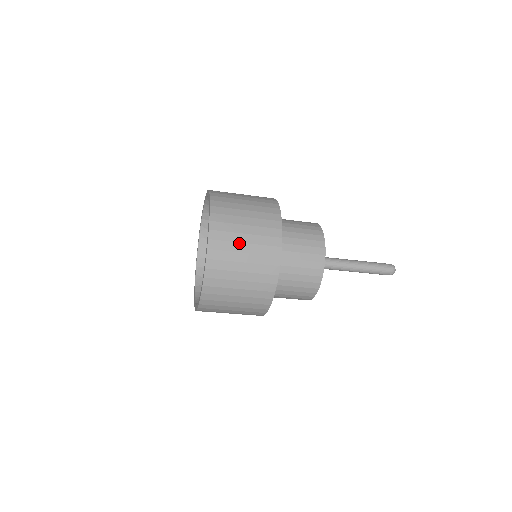
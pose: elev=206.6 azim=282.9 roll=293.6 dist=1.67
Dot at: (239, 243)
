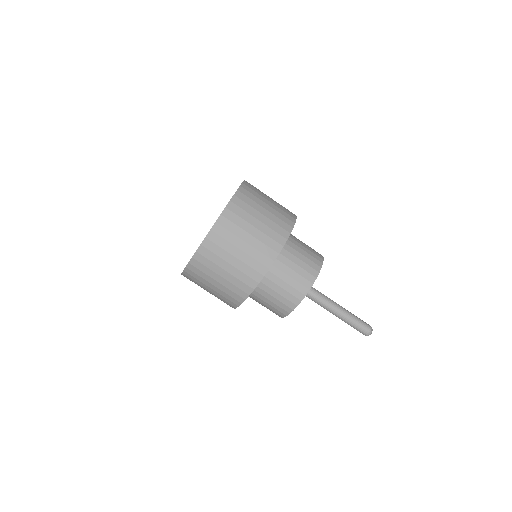
Dot at: occluded
